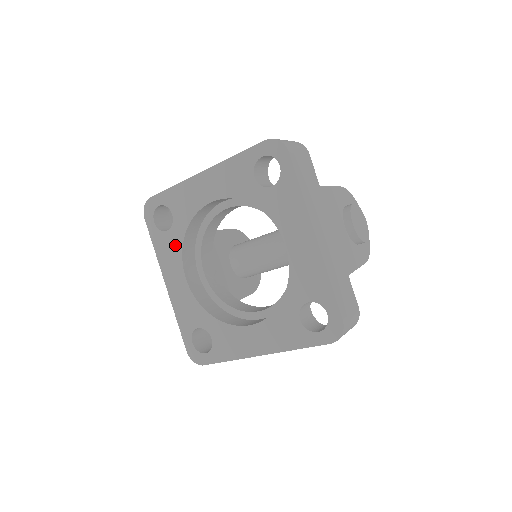
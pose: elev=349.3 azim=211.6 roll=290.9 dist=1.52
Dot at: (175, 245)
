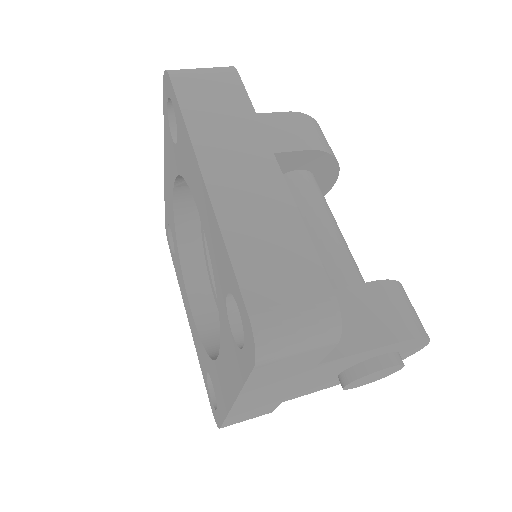
Dot at: (173, 162)
